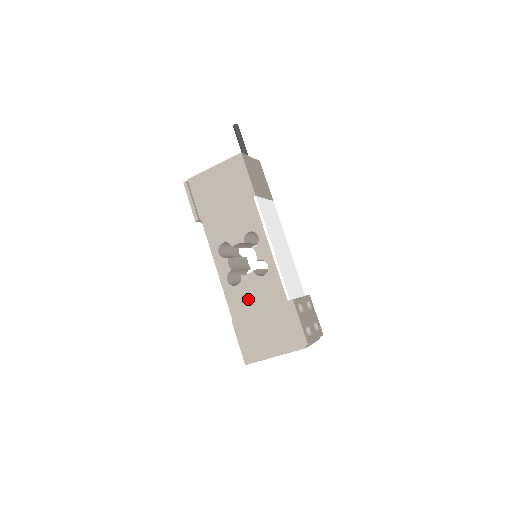
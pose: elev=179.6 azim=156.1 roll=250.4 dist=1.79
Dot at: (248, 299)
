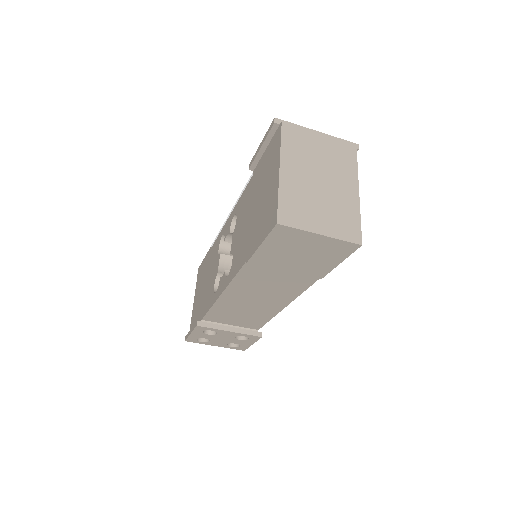
Dot at: (241, 238)
